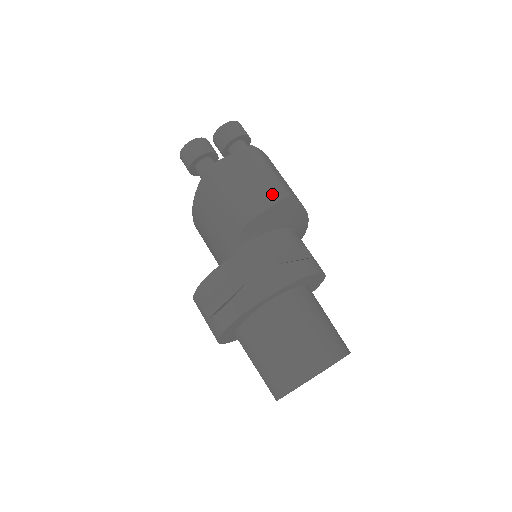
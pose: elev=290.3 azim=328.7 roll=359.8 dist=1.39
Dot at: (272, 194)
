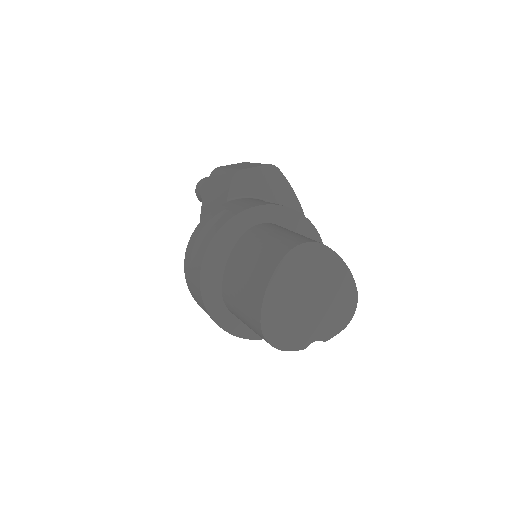
Dot at: (261, 164)
